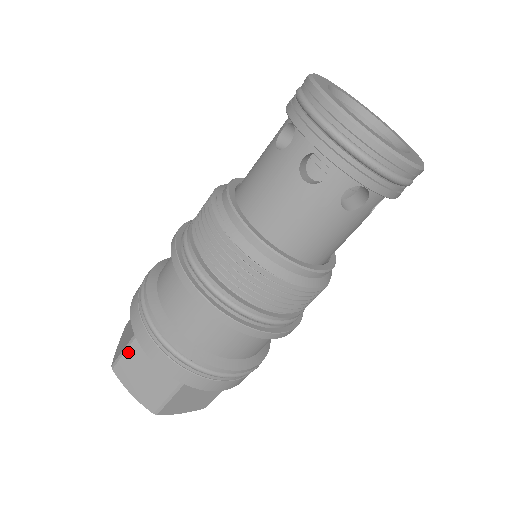
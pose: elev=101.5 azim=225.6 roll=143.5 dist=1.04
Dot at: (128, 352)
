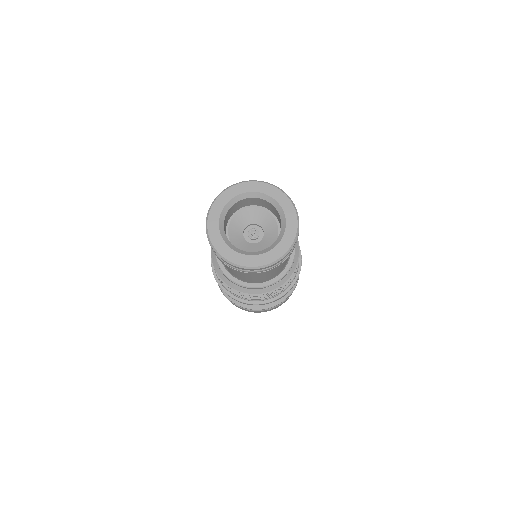
Dot at: occluded
